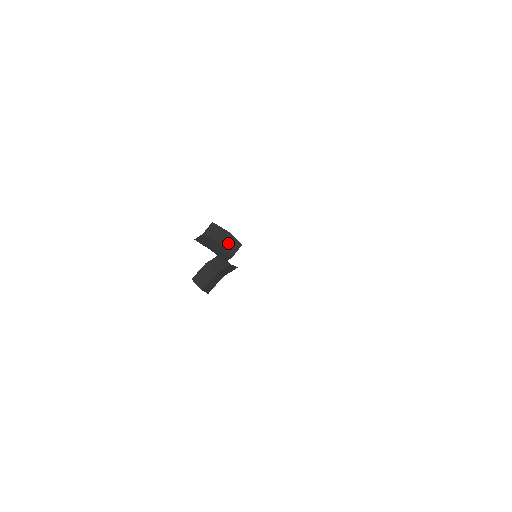
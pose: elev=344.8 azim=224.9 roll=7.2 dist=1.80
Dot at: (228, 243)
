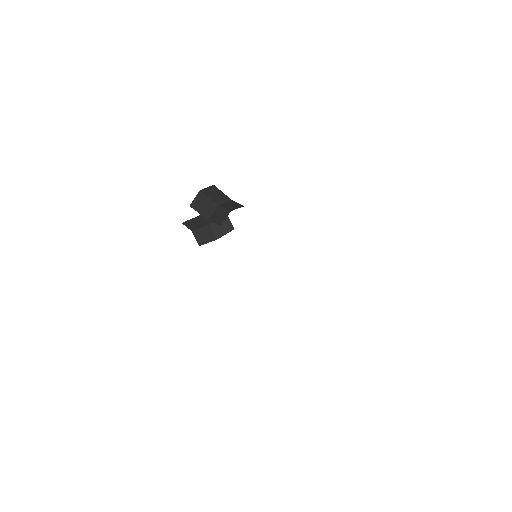
Dot at: (228, 205)
